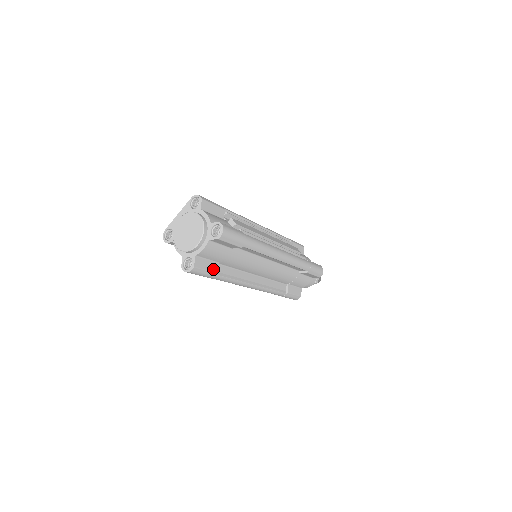
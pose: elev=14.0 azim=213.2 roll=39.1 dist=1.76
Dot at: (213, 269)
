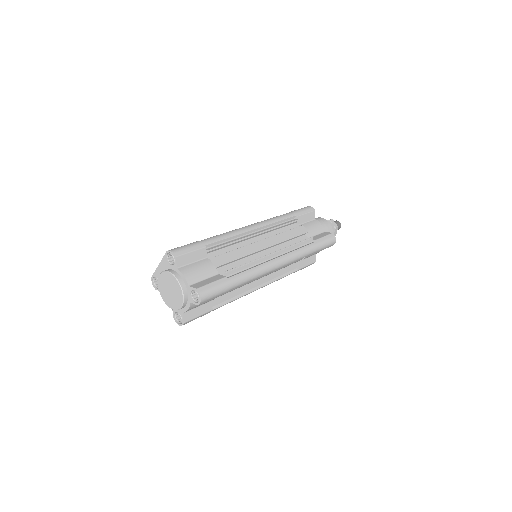
Dot at: (206, 310)
